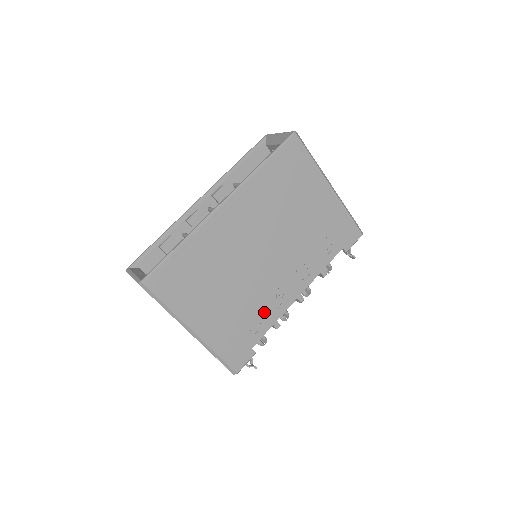
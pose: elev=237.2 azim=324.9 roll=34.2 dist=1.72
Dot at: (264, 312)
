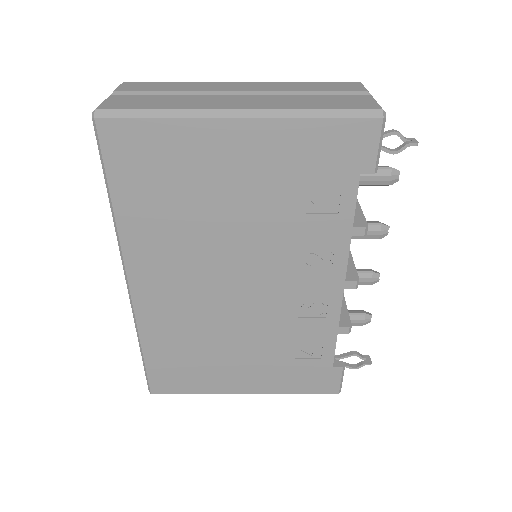
Dot at: (309, 331)
